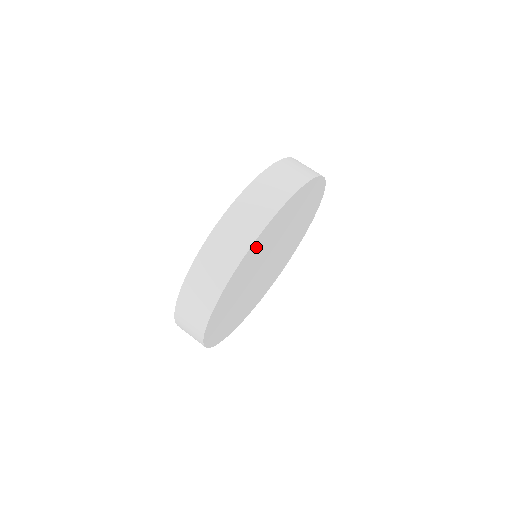
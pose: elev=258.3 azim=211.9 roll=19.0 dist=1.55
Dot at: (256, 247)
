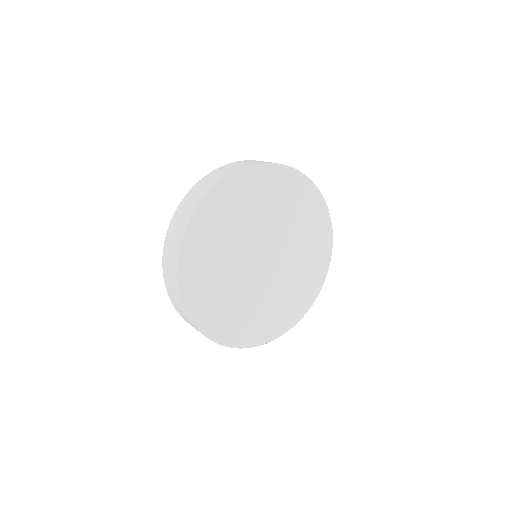
Dot at: (193, 266)
